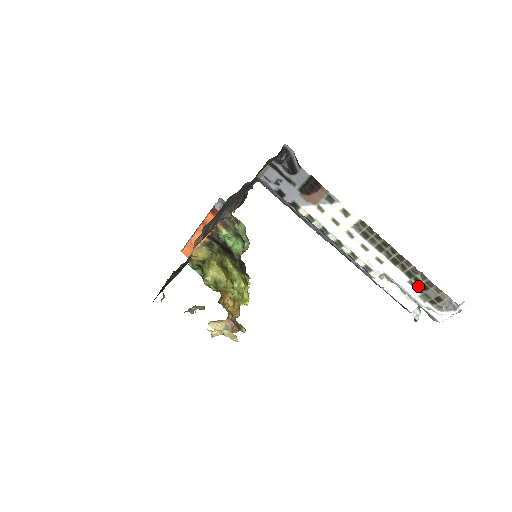
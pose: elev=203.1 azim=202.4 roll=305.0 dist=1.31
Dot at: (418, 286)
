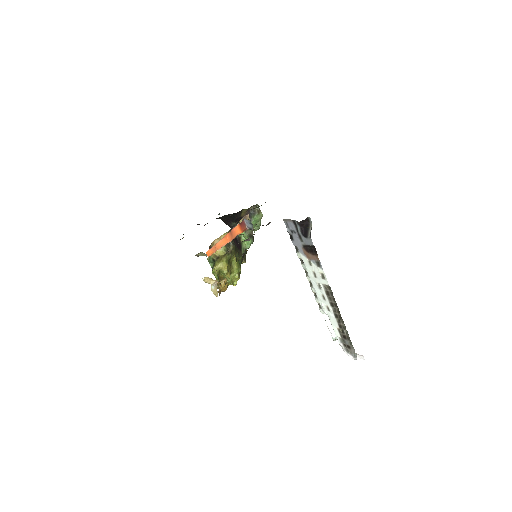
Dot at: (342, 334)
